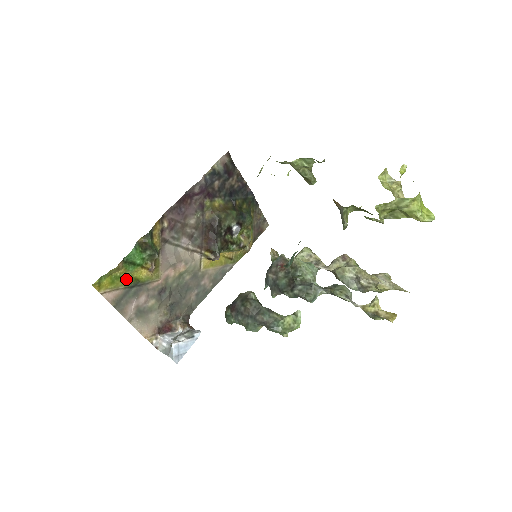
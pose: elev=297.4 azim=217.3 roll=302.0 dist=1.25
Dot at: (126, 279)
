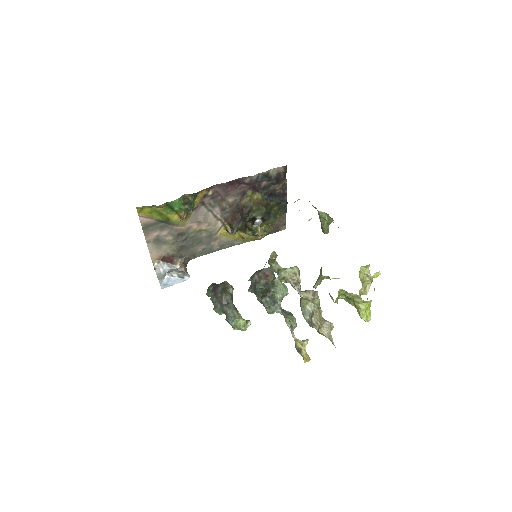
Dot at: (161, 215)
